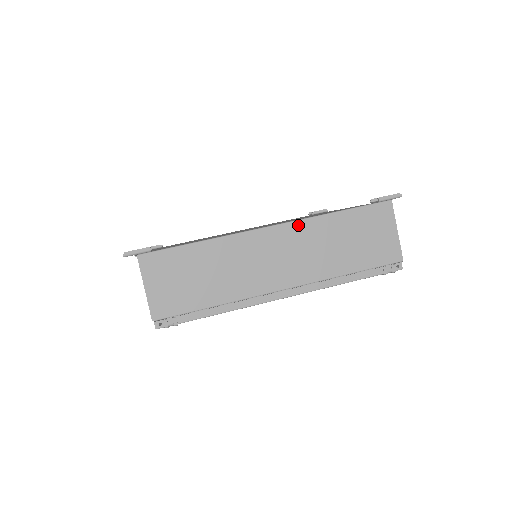
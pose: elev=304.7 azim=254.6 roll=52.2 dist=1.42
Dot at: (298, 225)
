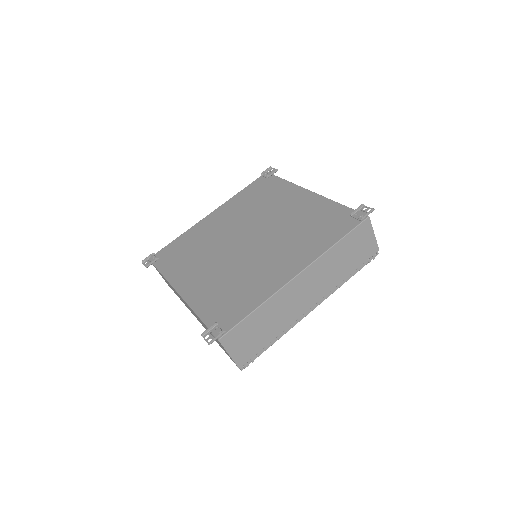
Dot at: (315, 264)
